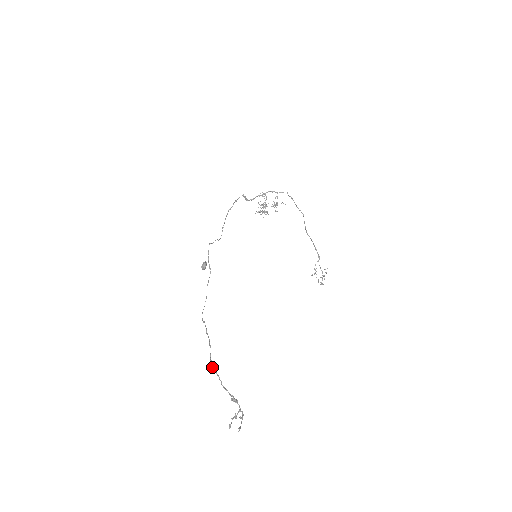
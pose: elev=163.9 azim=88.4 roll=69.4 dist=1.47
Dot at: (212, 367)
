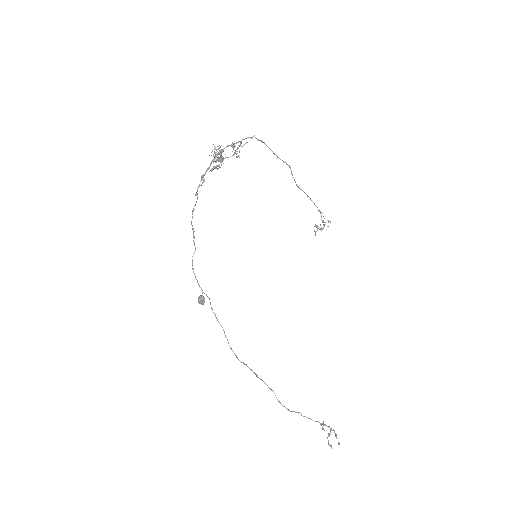
Dot at: occluded
